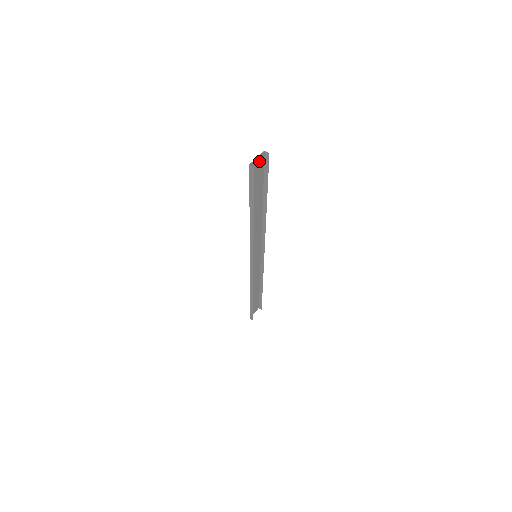
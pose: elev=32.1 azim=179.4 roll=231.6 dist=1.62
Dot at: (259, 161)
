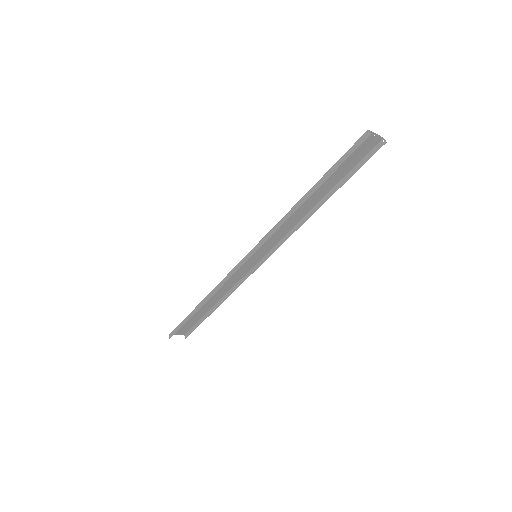
Dot at: (371, 142)
